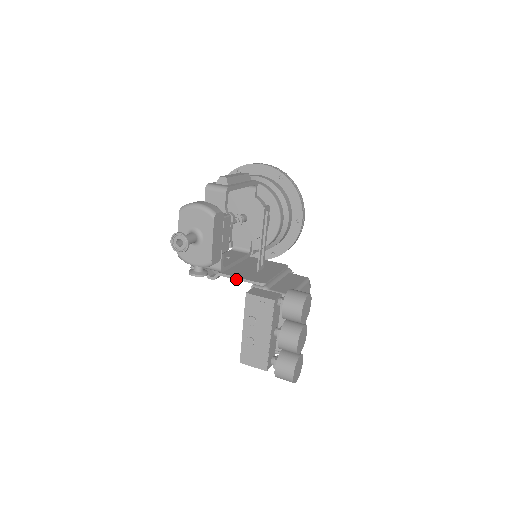
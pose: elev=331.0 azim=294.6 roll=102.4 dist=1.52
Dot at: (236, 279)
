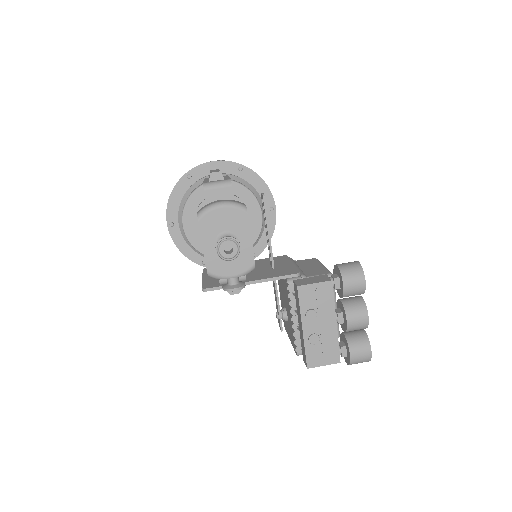
Dot at: (266, 281)
